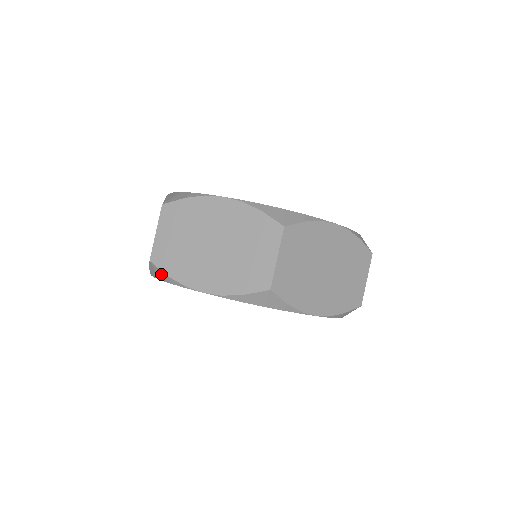
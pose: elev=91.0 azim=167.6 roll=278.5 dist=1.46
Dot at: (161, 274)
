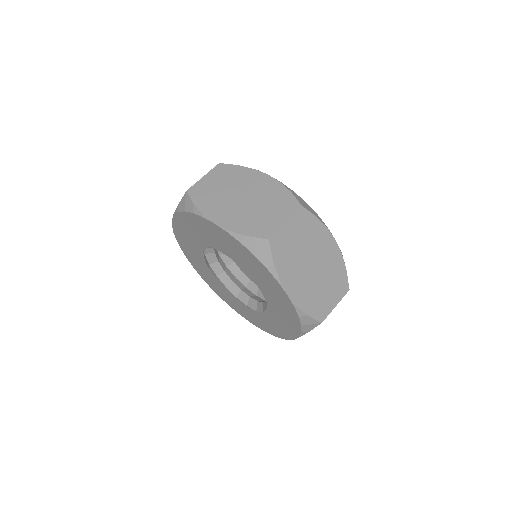
Dot at: occluded
